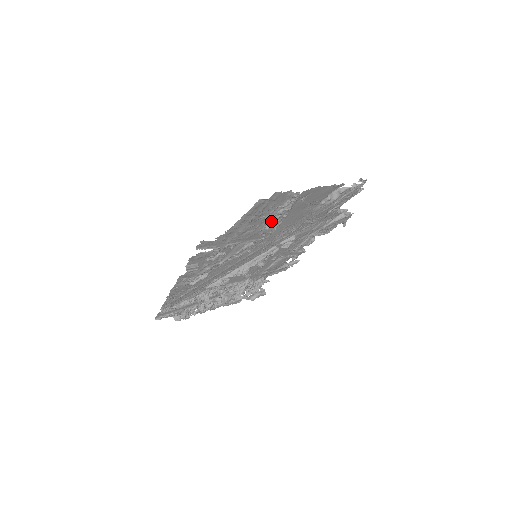
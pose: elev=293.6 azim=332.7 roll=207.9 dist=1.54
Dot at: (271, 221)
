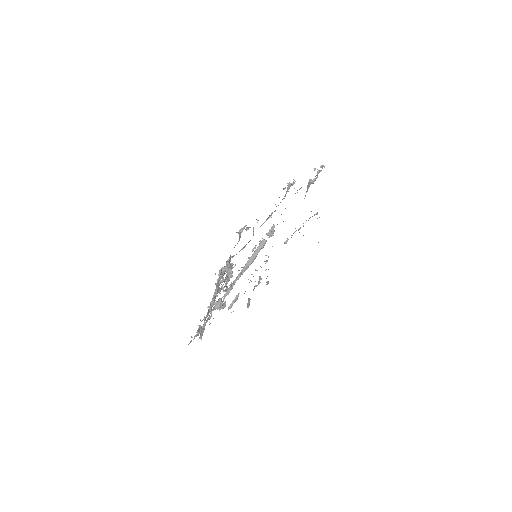
Dot at: occluded
